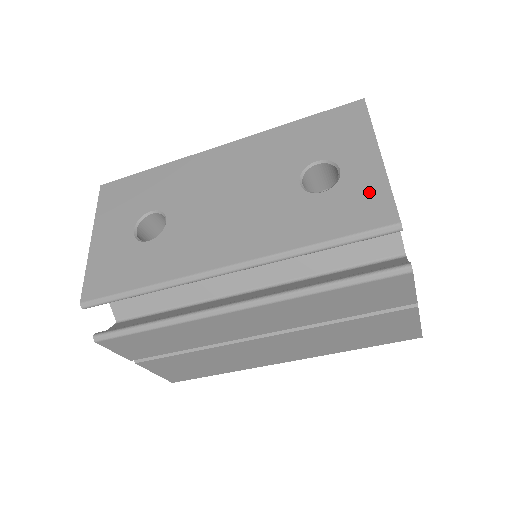
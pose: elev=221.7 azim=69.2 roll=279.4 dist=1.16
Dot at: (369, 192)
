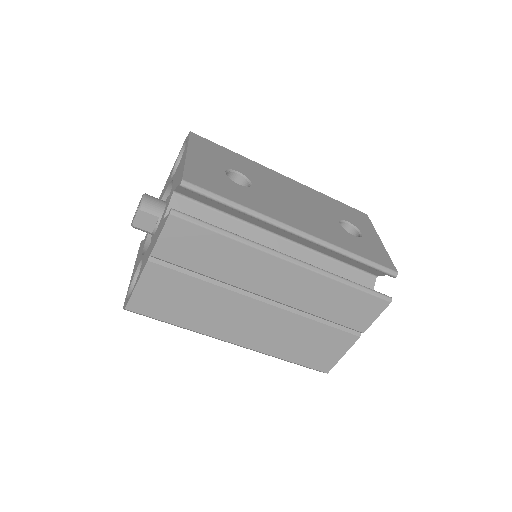
Dot at: (379, 251)
